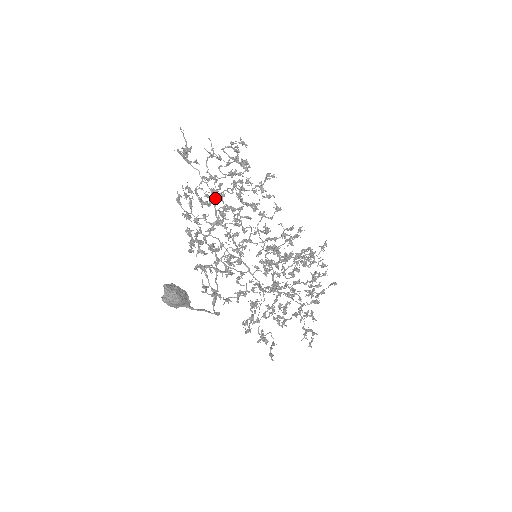
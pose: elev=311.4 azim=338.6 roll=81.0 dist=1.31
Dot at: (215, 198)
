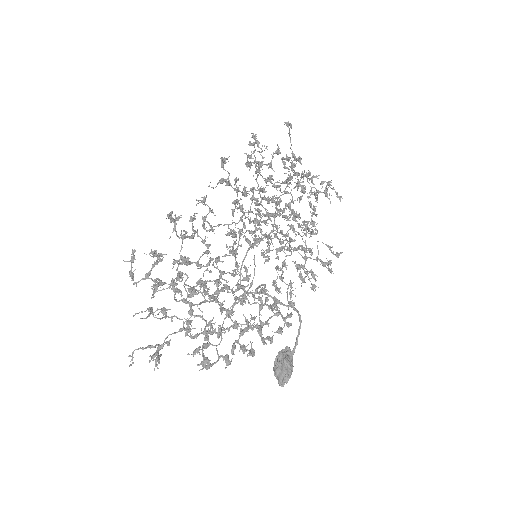
Dot at: (211, 326)
